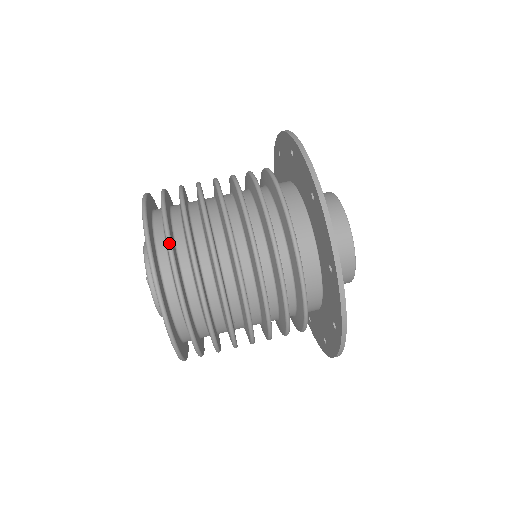
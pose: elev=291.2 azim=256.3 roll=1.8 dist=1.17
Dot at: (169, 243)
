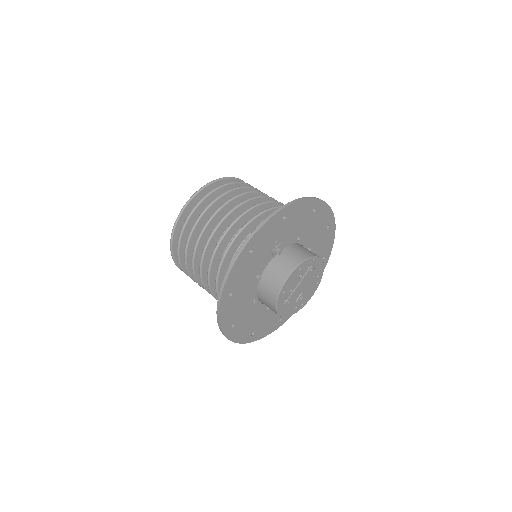
Dot at: (189, 214)
